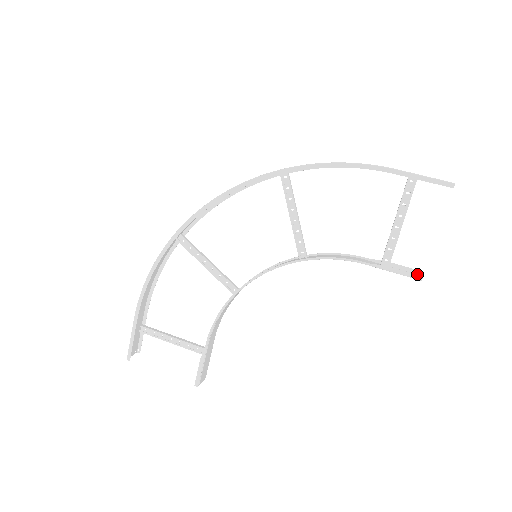
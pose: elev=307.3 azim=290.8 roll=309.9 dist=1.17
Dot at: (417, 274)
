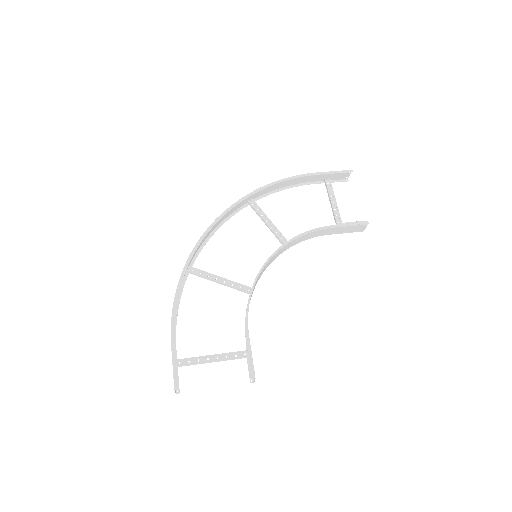
Dot at: (362, 231)
